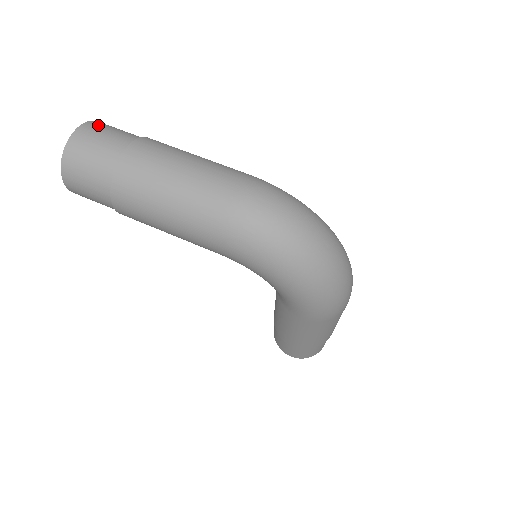
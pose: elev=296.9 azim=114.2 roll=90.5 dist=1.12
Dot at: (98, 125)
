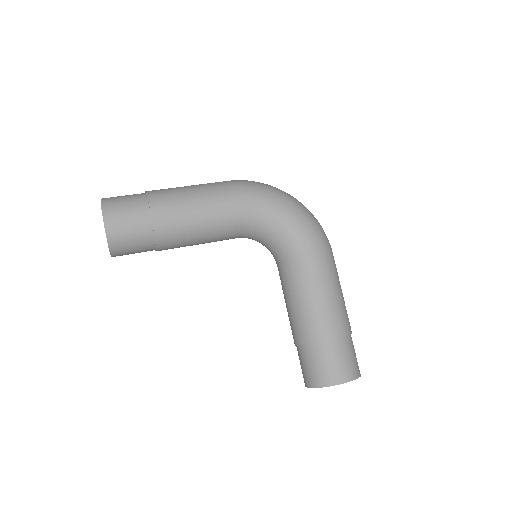
Dot at: occluded
